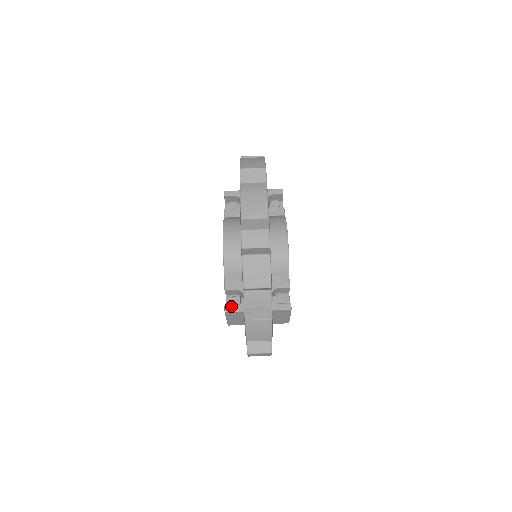
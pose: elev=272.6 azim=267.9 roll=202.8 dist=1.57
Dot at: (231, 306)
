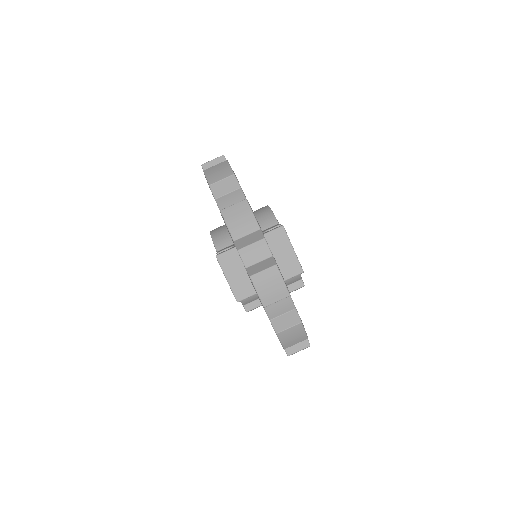
Dot at: (222, 252)
